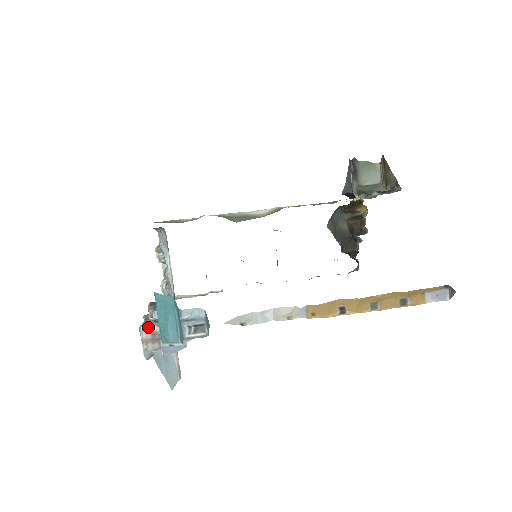
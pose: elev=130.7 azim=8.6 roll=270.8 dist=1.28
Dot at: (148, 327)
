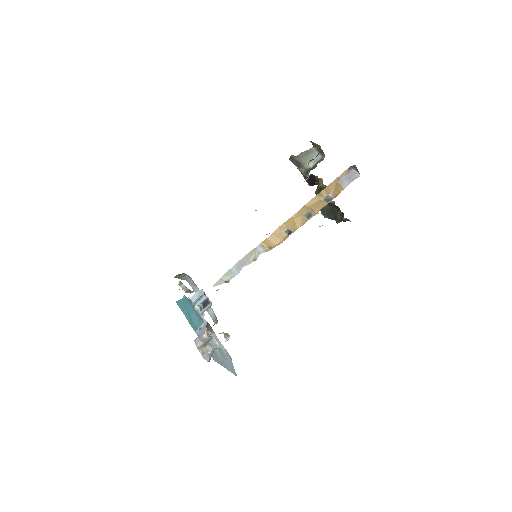
Dot at: (197, 337)
